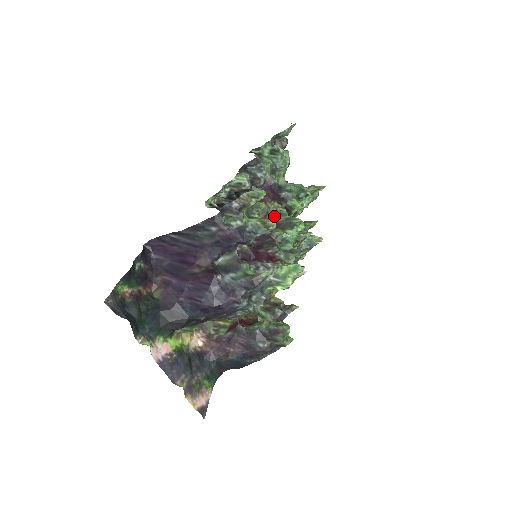
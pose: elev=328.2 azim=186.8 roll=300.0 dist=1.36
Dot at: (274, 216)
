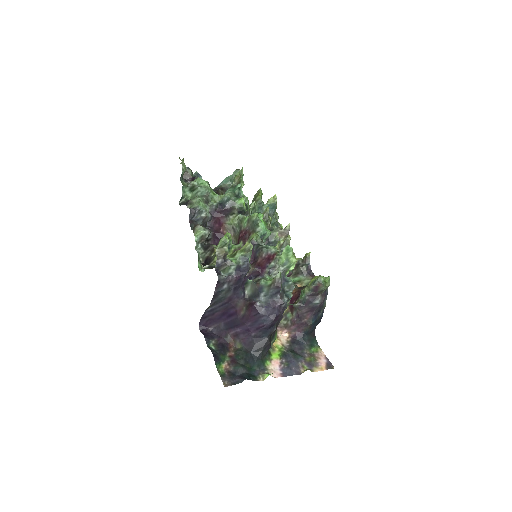
Dot at: (239, 226)
